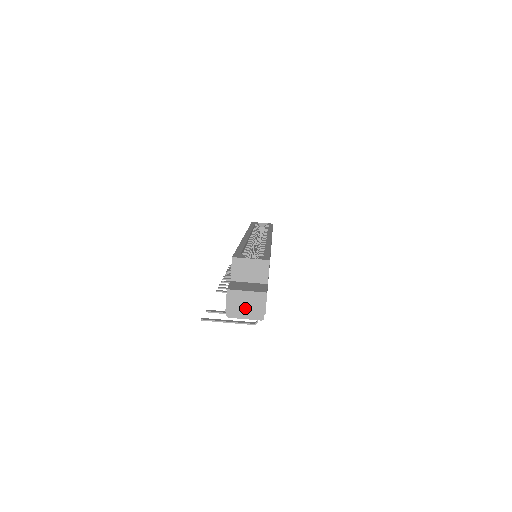
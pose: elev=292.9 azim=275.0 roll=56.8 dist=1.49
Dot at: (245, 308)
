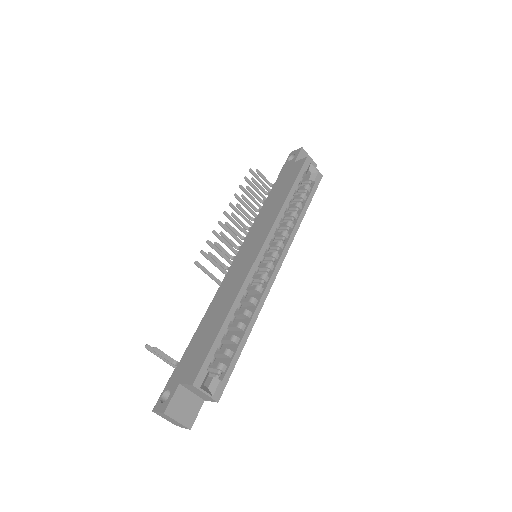
Dot at: (169, 419)
